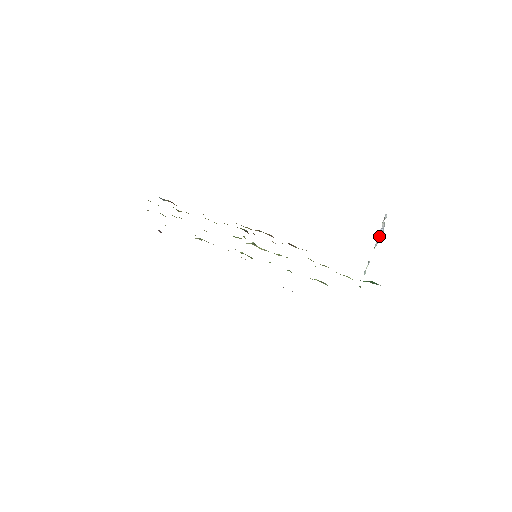
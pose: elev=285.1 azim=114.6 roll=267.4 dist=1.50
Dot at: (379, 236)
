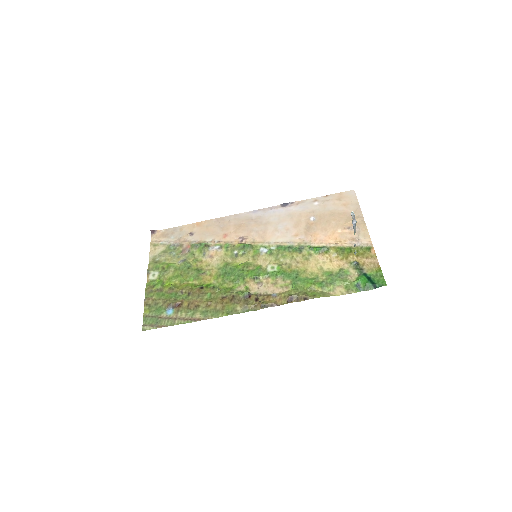
Dot at: (354, 228)
